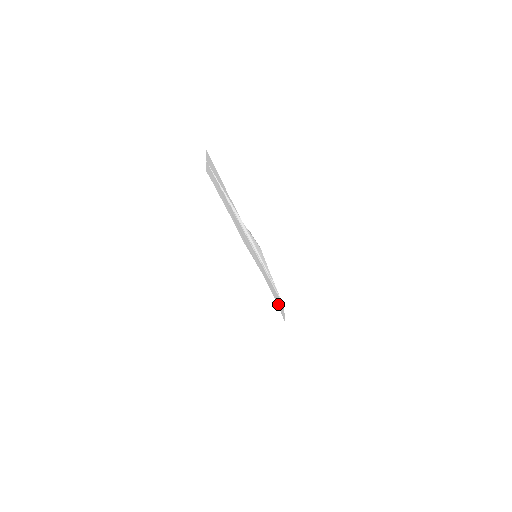
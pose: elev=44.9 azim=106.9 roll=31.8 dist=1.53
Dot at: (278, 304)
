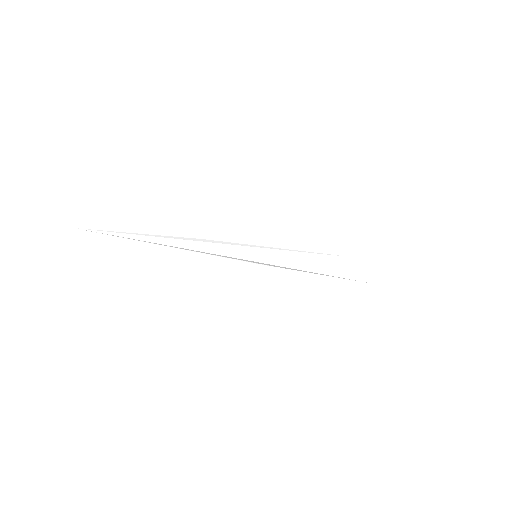
Dot at: (344, 274)
